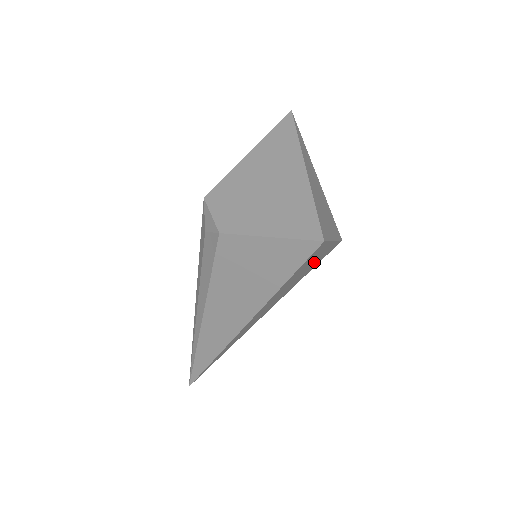
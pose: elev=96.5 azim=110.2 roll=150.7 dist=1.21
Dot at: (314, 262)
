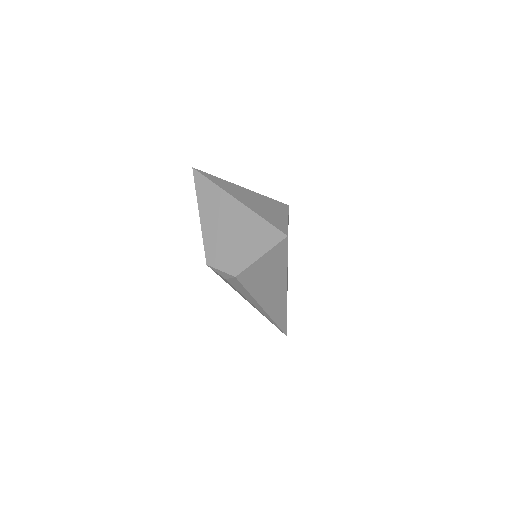
Dot at: occluded
